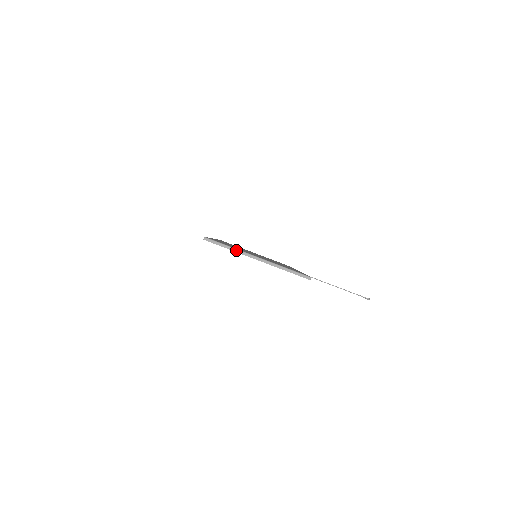
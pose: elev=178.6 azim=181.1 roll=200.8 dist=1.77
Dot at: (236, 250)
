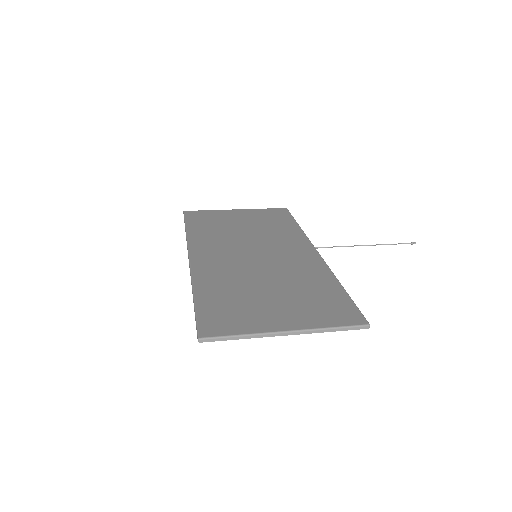
Dot at: (252, 336)
